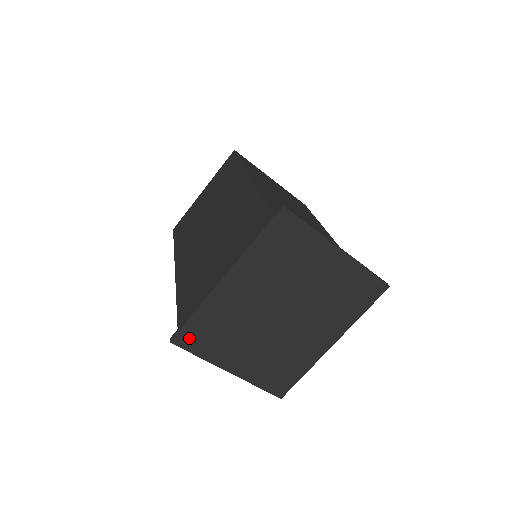
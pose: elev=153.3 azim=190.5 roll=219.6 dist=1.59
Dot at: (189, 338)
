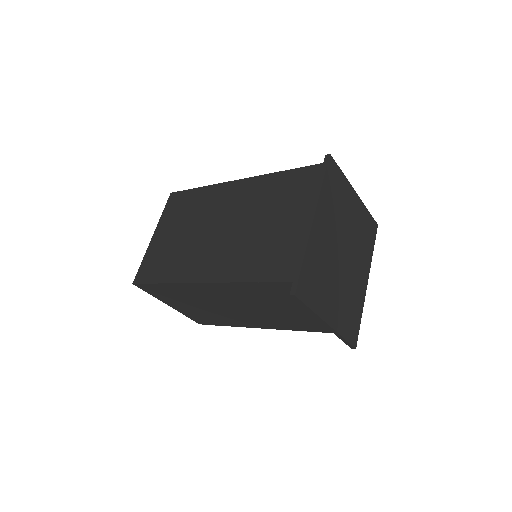
Dot at: (304, 288)
